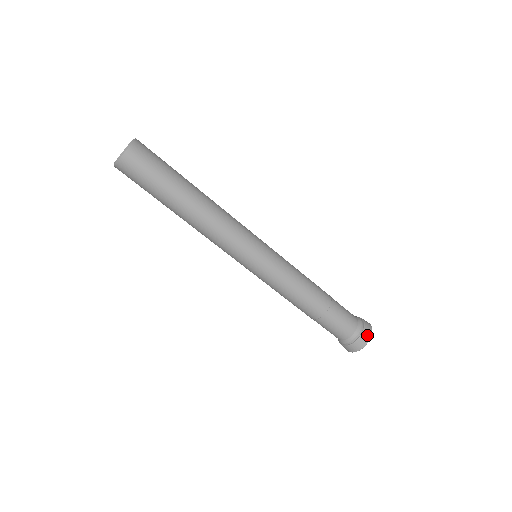
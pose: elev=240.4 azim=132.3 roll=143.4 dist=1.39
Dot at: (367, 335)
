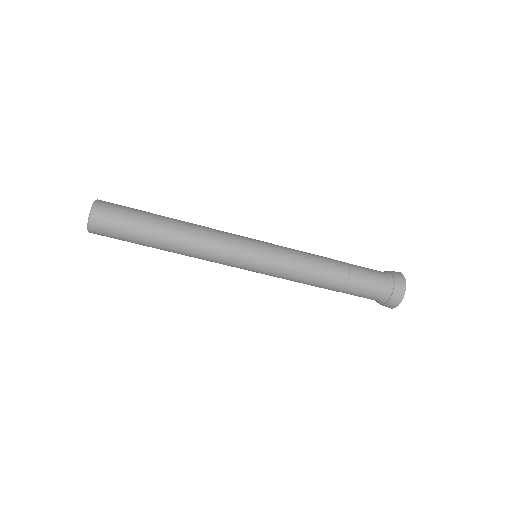
Dot at: (394, 304)
